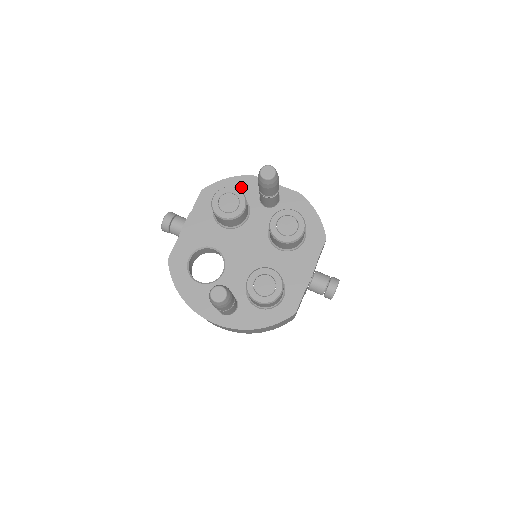
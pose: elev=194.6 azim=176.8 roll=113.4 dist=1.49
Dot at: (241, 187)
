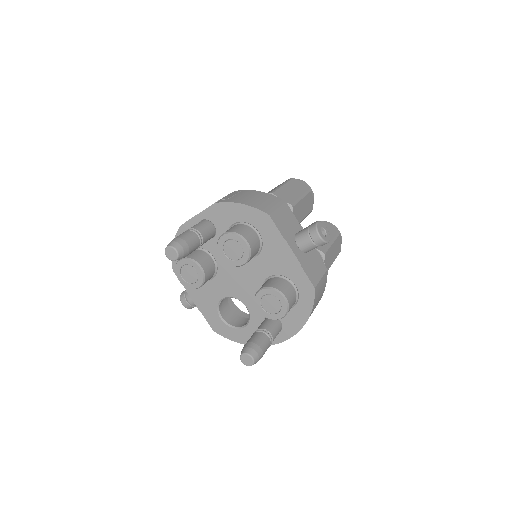
Dot at: occluded
